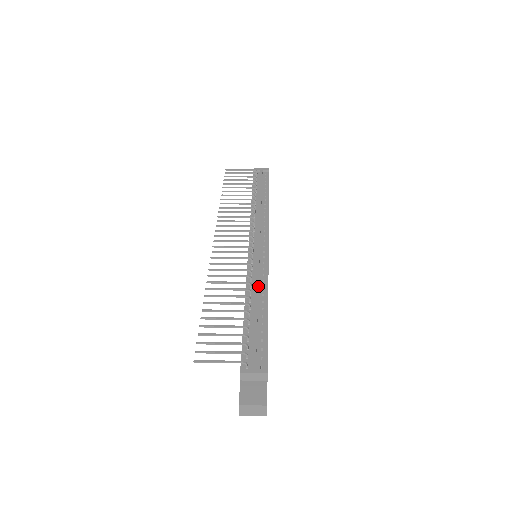
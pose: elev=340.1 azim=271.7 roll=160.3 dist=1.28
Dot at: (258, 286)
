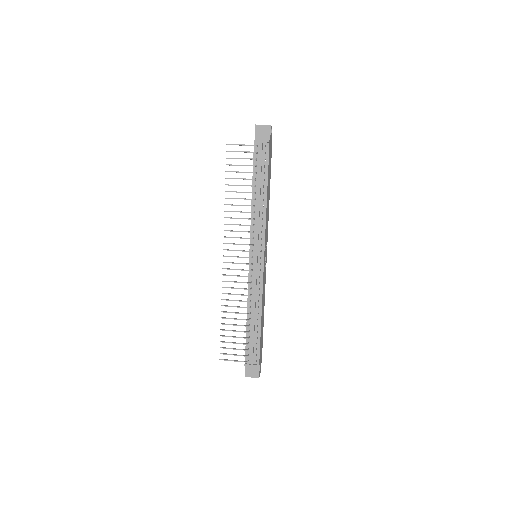
Dot at: (255, 302)
